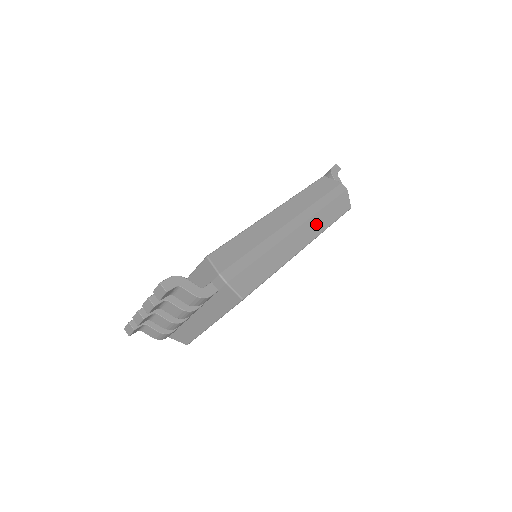
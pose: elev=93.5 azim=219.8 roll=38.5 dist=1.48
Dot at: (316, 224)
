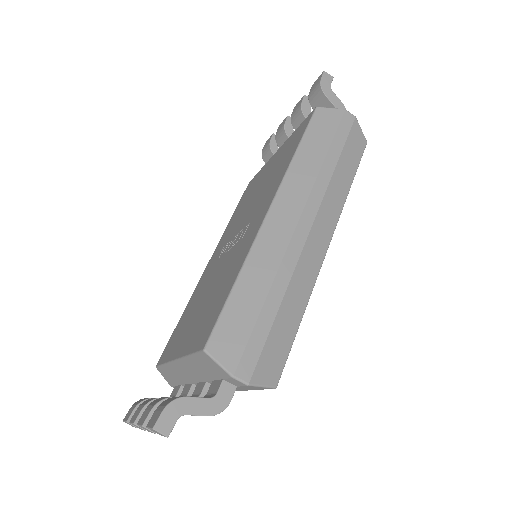
Dot at: (332, 202)
